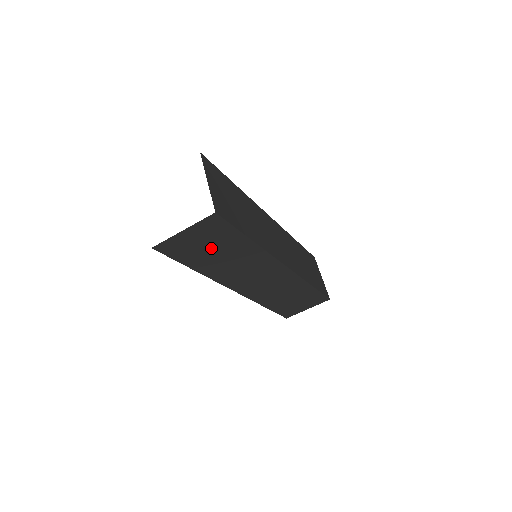
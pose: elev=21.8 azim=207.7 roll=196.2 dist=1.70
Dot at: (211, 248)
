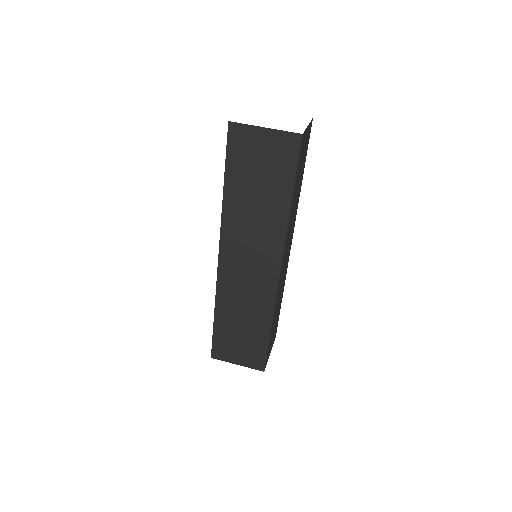
Dot at: (300, 170)
